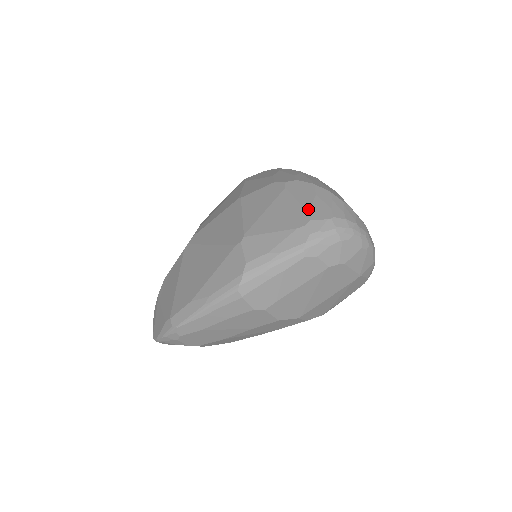
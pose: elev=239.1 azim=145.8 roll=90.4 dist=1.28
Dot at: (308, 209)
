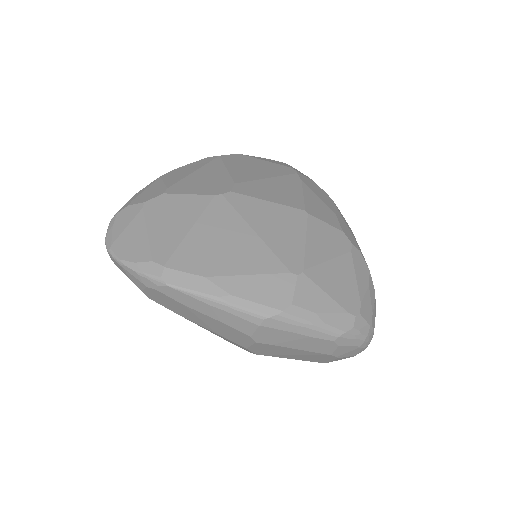
Dot at: (362, 299)
